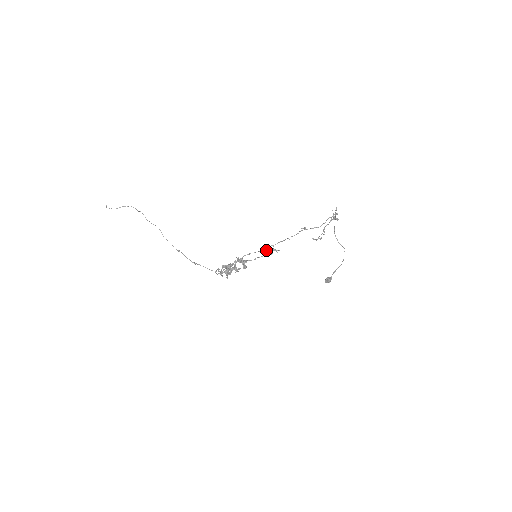
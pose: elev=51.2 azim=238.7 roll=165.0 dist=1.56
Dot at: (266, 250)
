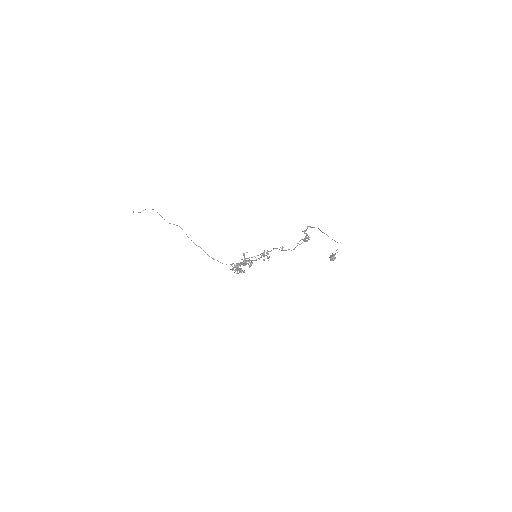
Dot at: occluded
